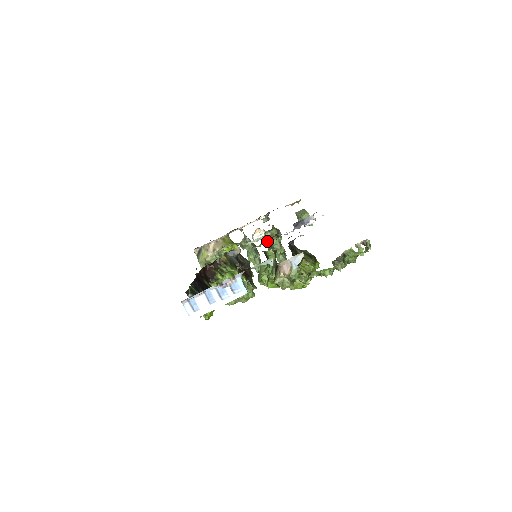
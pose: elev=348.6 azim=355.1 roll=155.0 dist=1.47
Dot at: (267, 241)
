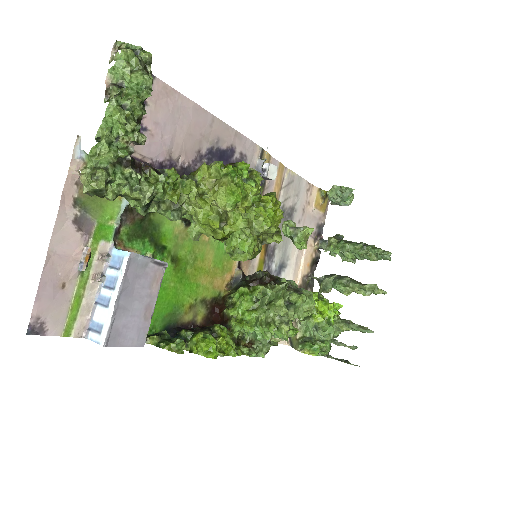
Dot at: occluded
